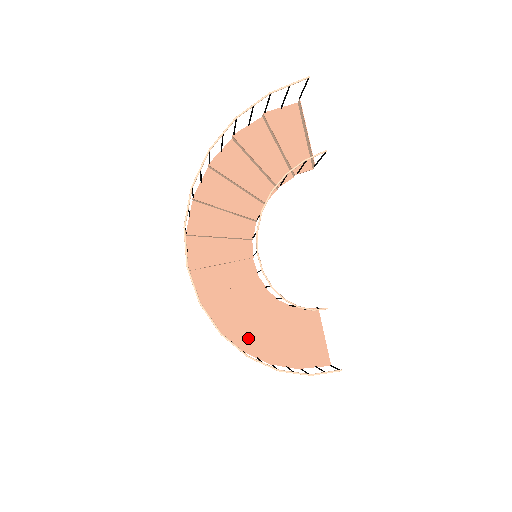
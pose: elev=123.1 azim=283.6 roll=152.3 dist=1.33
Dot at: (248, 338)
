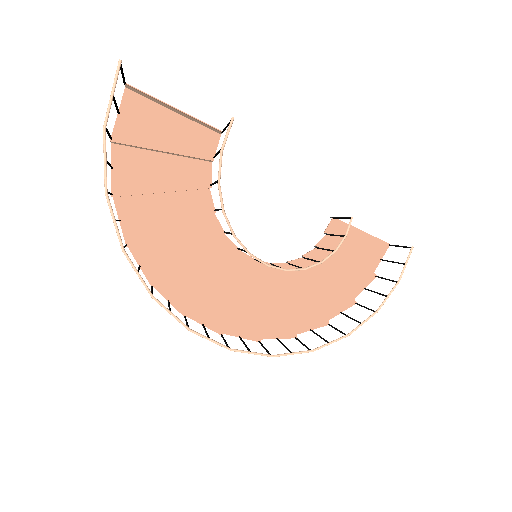
Dot at: (319, 312)
